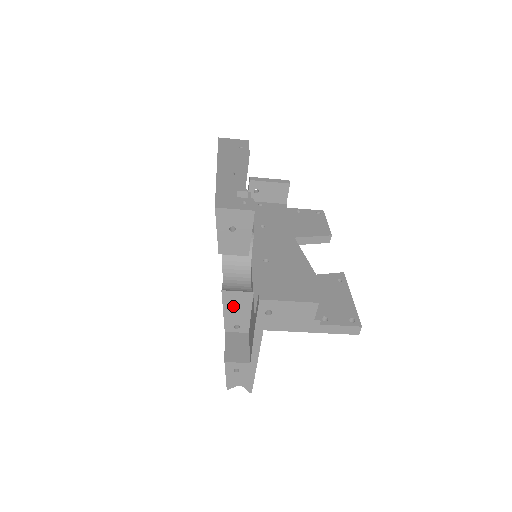
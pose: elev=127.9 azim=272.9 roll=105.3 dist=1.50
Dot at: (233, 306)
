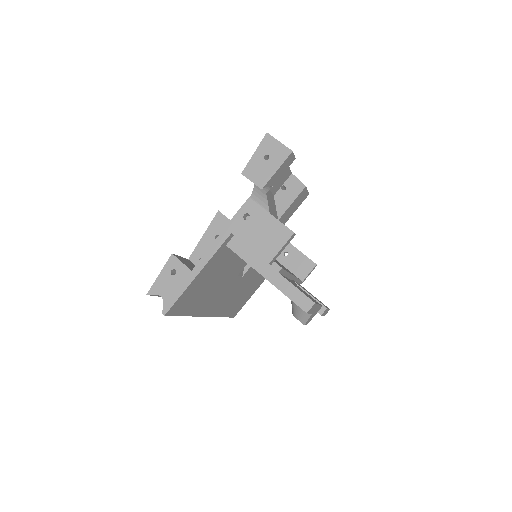
Dot at: (215, 234)
